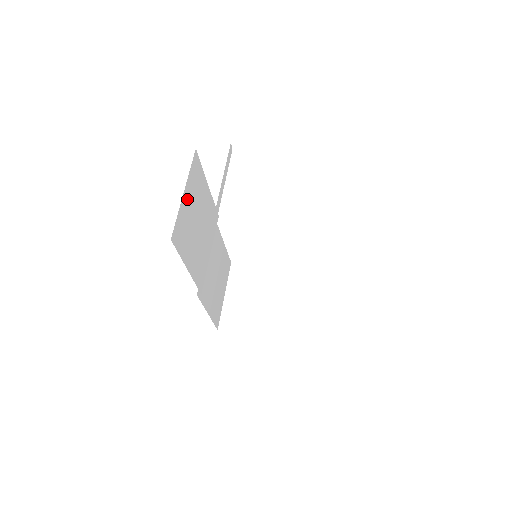
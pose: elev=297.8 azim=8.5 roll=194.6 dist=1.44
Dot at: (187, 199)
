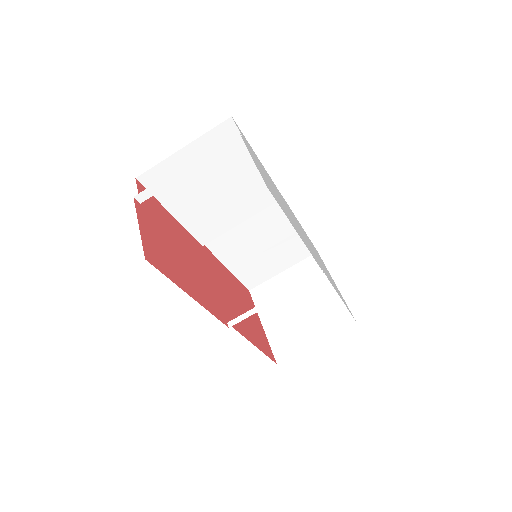
Dot at: (190, 157)
